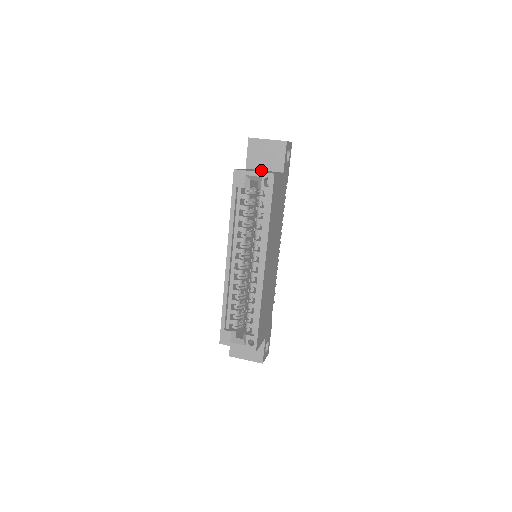
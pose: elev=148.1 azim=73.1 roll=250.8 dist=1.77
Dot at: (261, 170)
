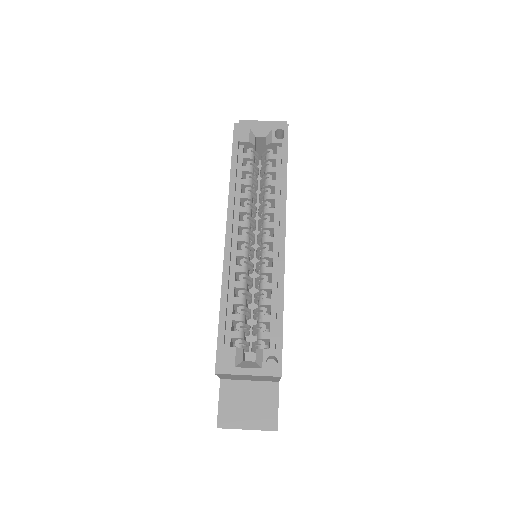
Dot at: occluded
